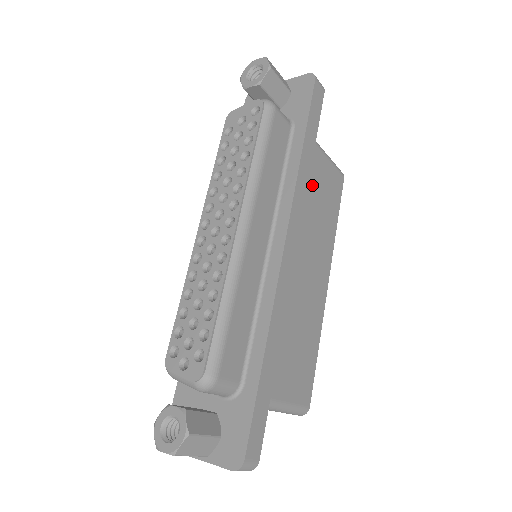
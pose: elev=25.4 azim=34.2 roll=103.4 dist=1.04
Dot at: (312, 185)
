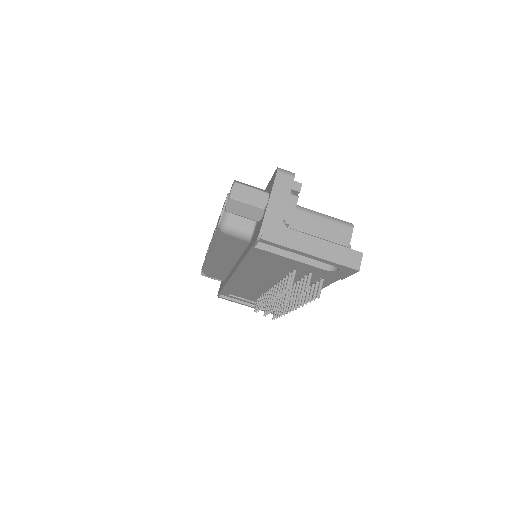
Dot at: occluded
